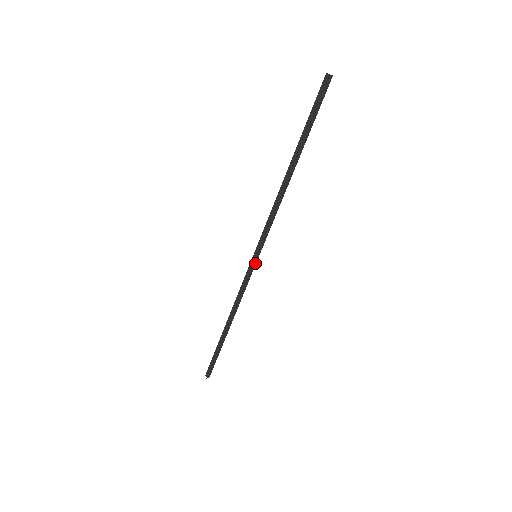
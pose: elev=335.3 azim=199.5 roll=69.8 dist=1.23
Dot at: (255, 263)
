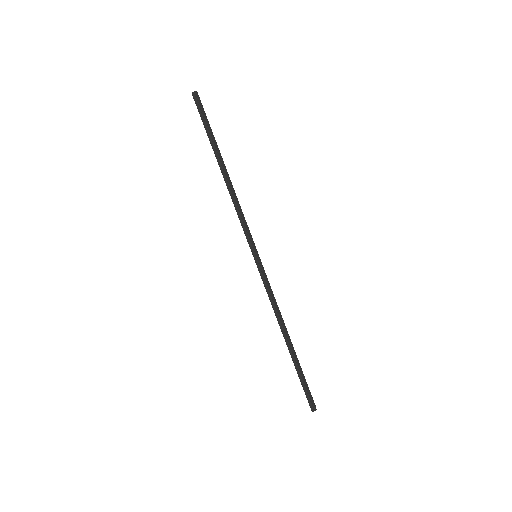
Dot at: (259, 262)
